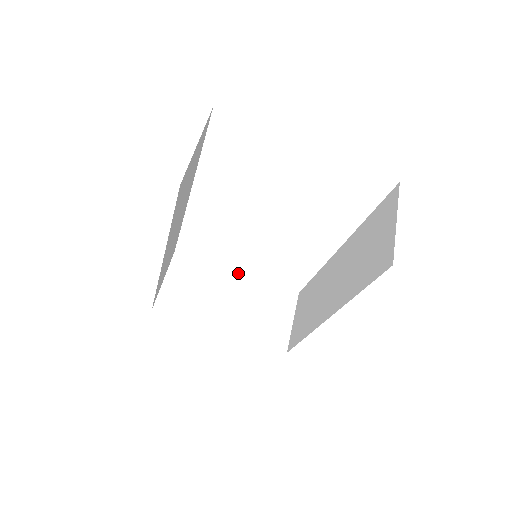
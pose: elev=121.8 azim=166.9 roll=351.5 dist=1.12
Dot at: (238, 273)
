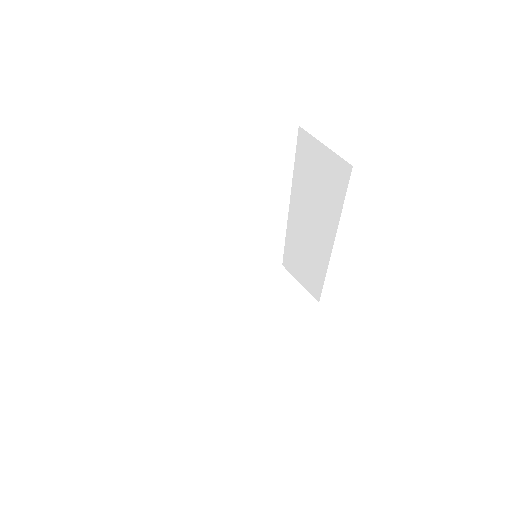
Dot at: (237, 293)
